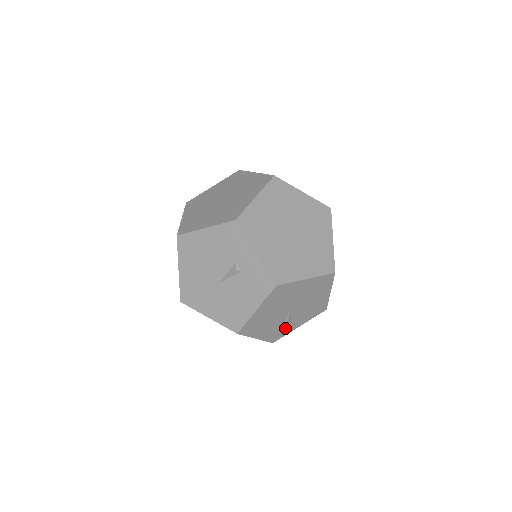
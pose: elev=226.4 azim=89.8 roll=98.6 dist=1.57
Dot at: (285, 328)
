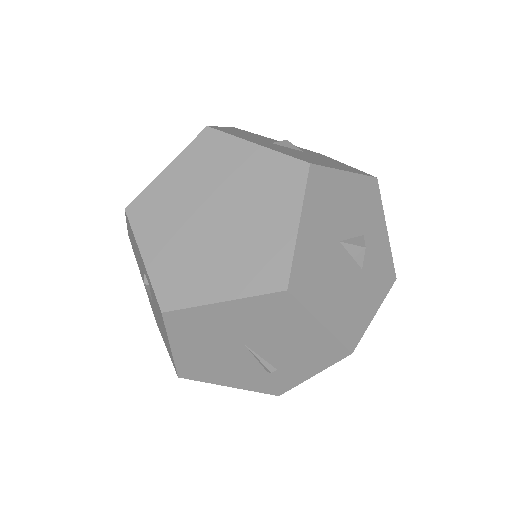
Dot at: (279, 376)
